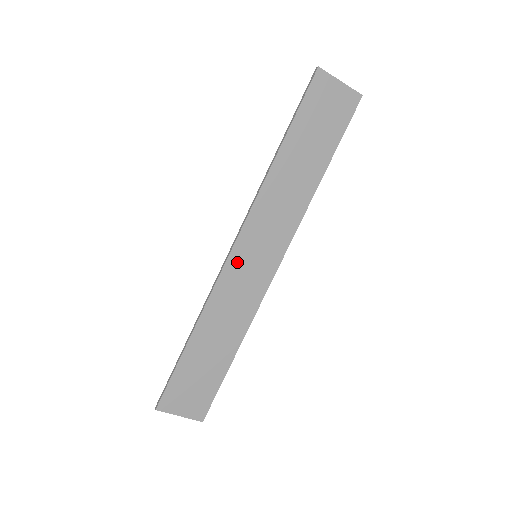
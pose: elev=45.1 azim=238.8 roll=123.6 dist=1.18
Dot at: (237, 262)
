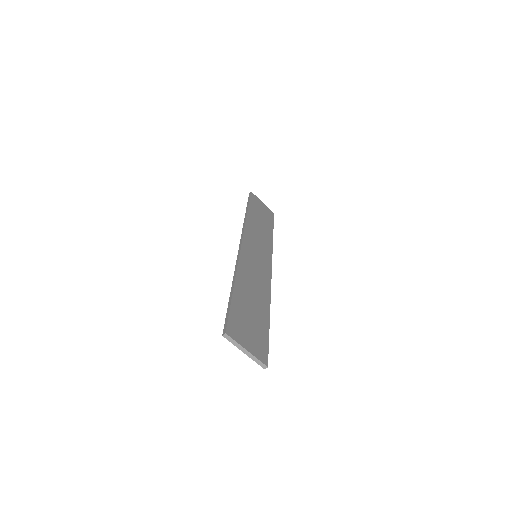
Dot at: (247, 252)
